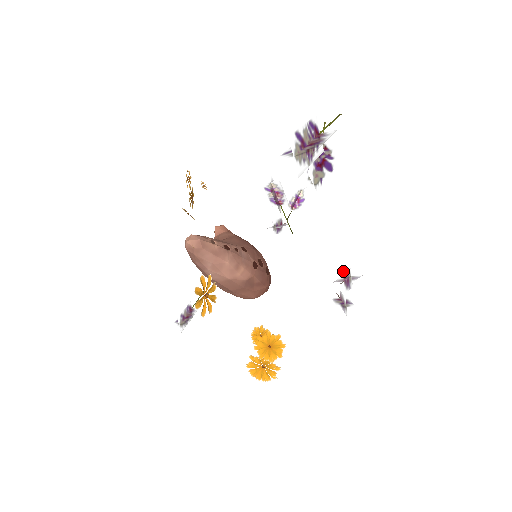
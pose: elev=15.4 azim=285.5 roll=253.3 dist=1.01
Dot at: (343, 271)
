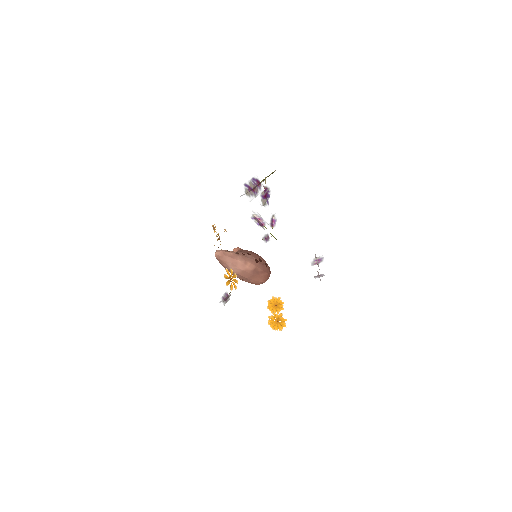
Dot at: occluded
